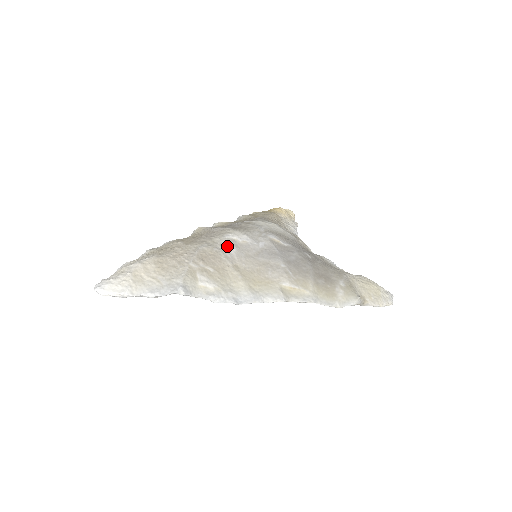
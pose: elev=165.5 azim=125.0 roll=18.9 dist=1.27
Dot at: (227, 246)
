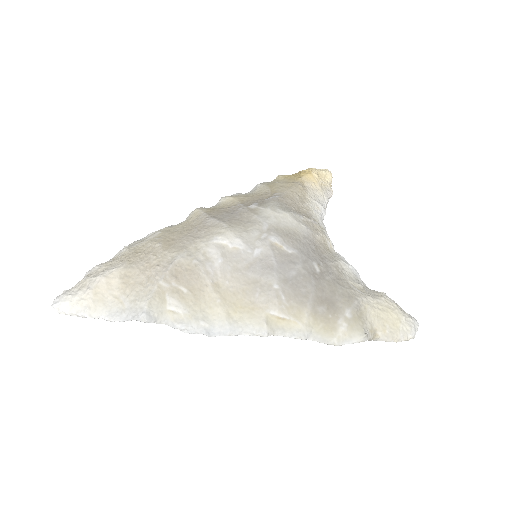
Dot at: (211, 256)
